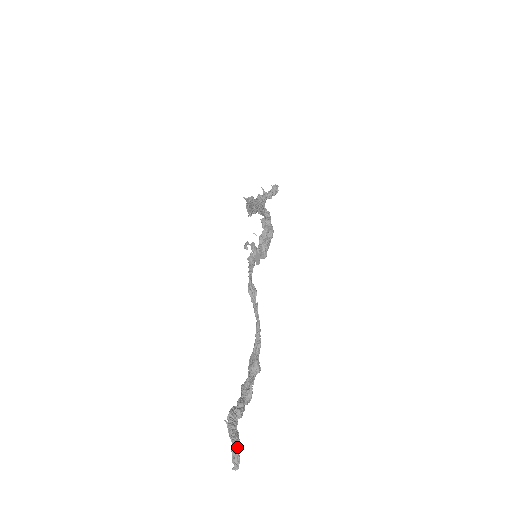
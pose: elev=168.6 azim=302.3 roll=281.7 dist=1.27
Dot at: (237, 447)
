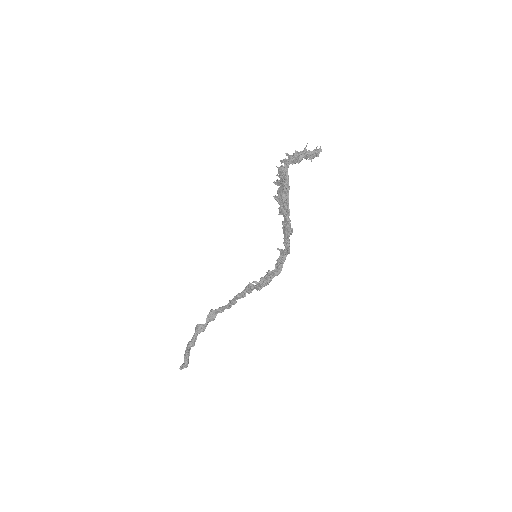
Dot at: (186, 367)
